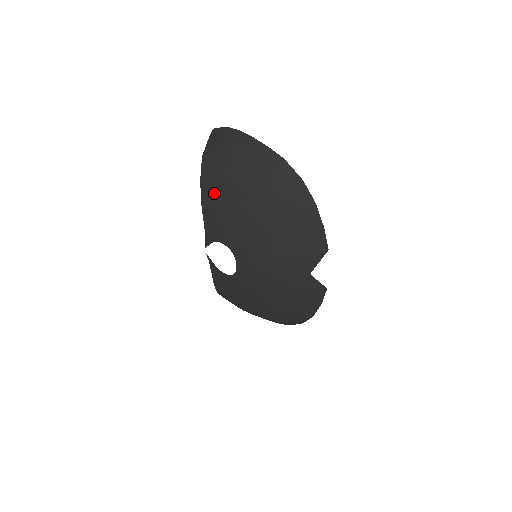
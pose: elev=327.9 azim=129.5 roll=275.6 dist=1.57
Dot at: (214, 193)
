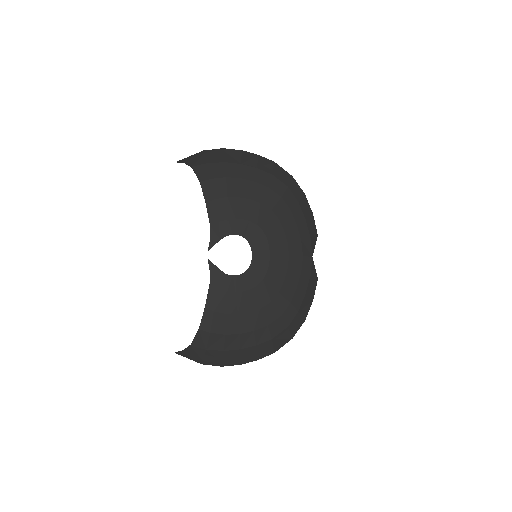
Dot at: (221, 188)
